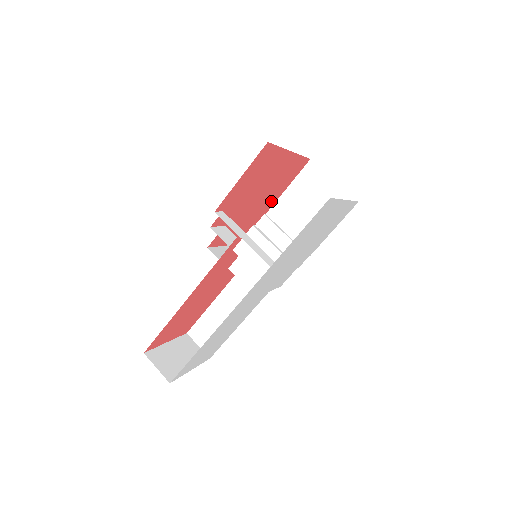
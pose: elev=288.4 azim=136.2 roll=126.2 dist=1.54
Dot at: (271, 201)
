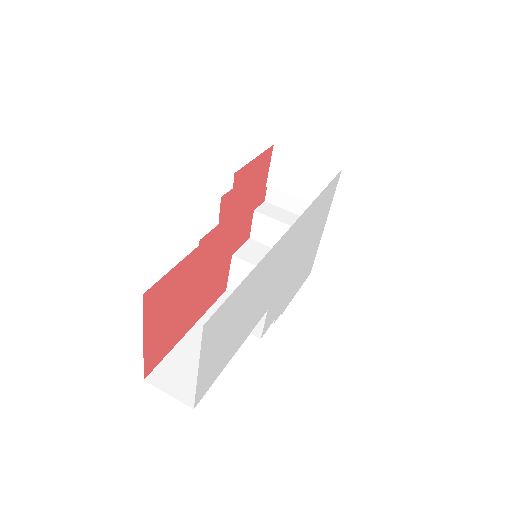
Dot at: occluded
